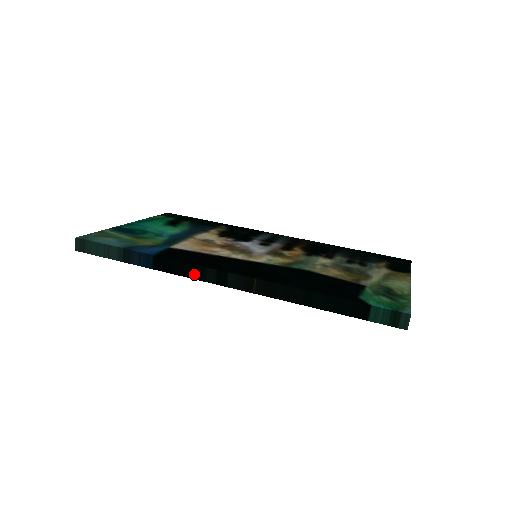
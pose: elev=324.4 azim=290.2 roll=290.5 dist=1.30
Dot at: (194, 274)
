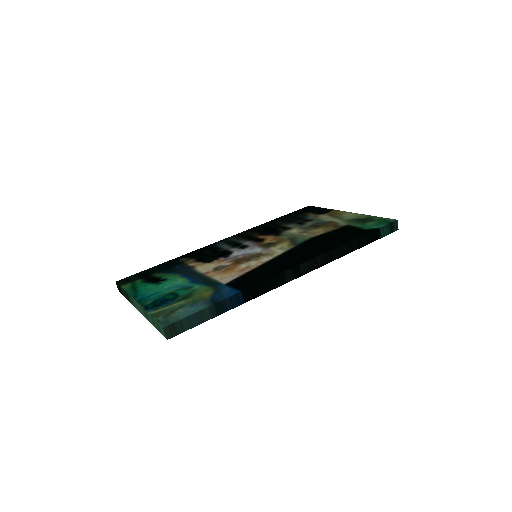
Dot at: (277, 283)
